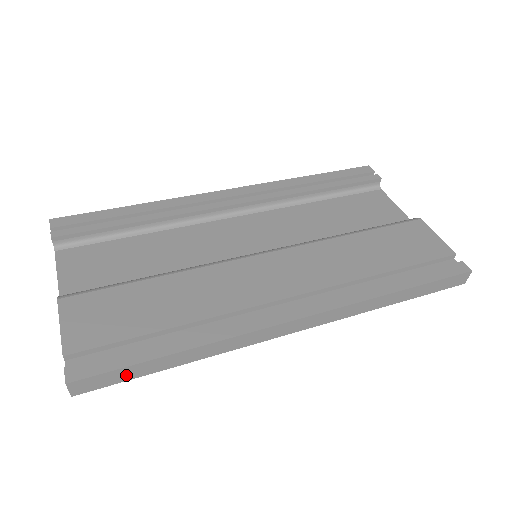
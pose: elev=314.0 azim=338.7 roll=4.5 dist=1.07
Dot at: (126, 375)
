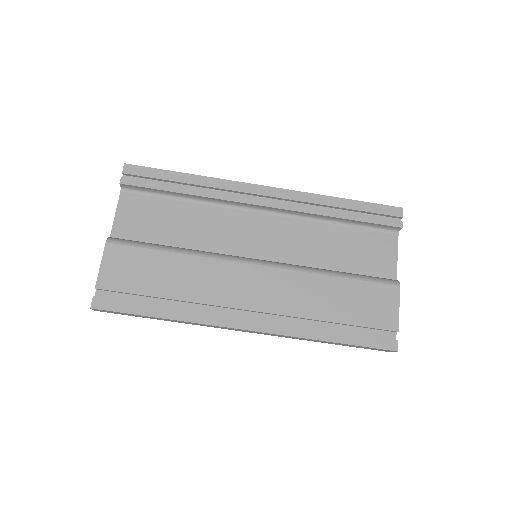
Dot at: (127, 314)
